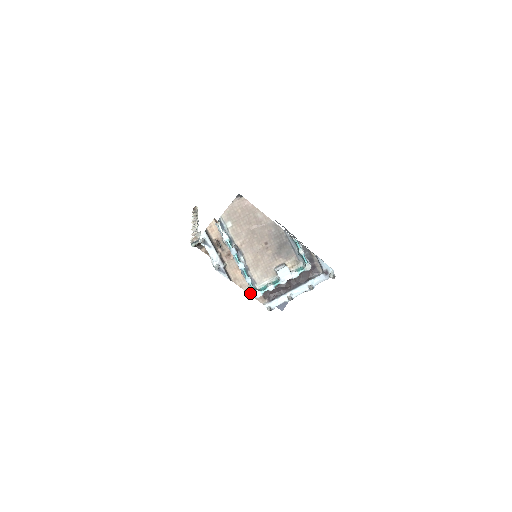
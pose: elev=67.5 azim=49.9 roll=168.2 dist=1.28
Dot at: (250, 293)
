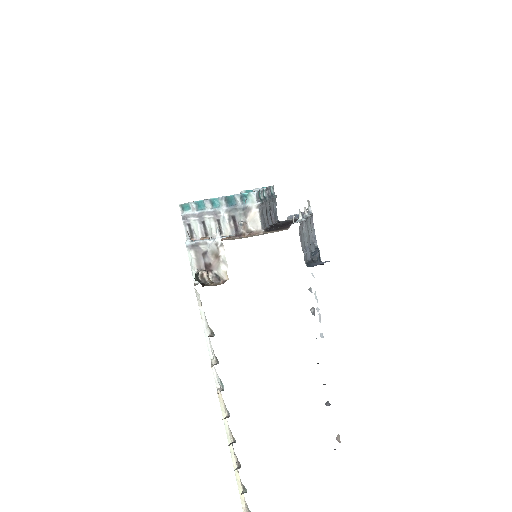
Dot at: occluded
